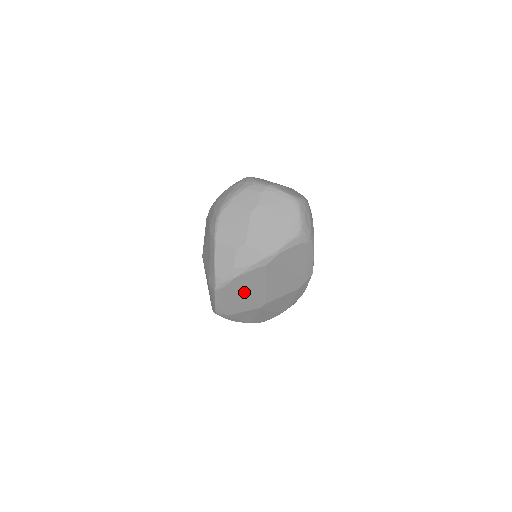
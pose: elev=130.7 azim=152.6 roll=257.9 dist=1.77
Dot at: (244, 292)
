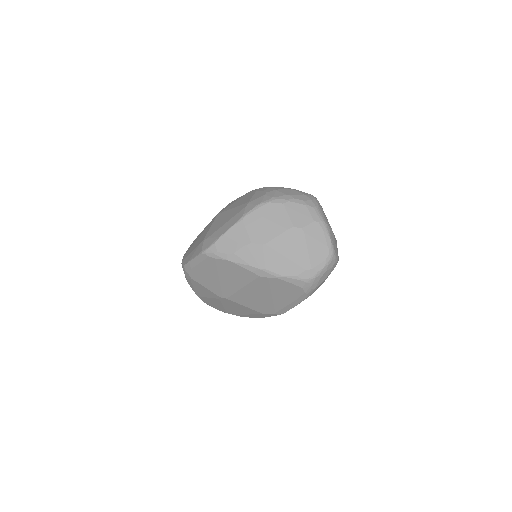
Dot at: (221, 276)
